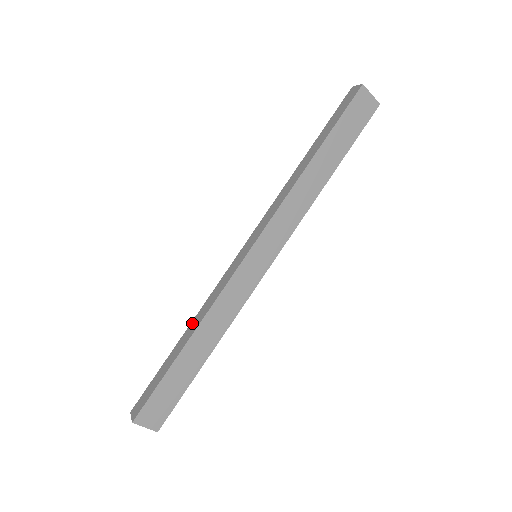
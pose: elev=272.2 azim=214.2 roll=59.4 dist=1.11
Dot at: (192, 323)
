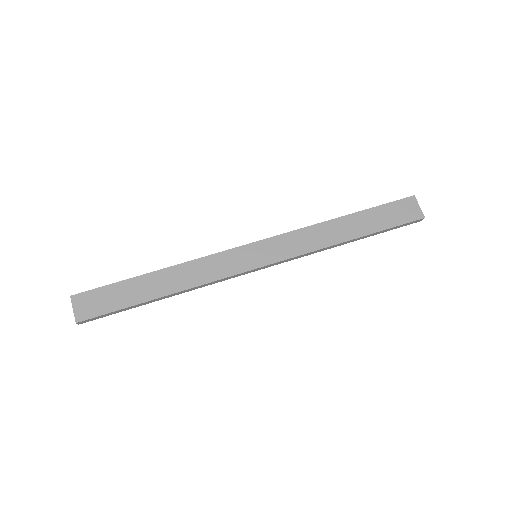
Dot at: occluded
